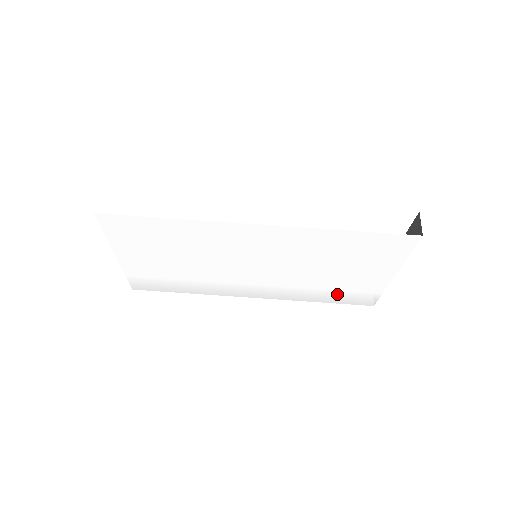
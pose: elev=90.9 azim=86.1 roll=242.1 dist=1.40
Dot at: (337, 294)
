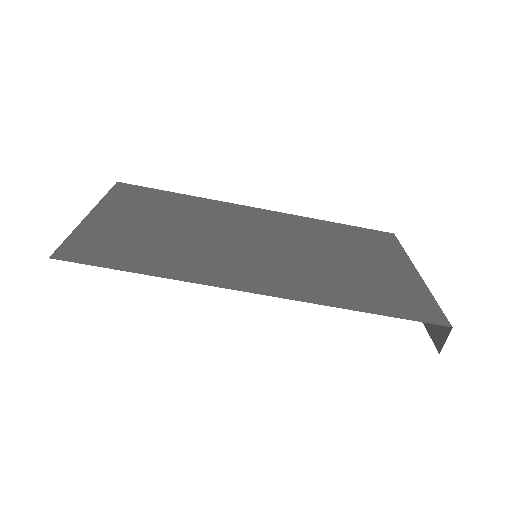
Dot at: occluded
